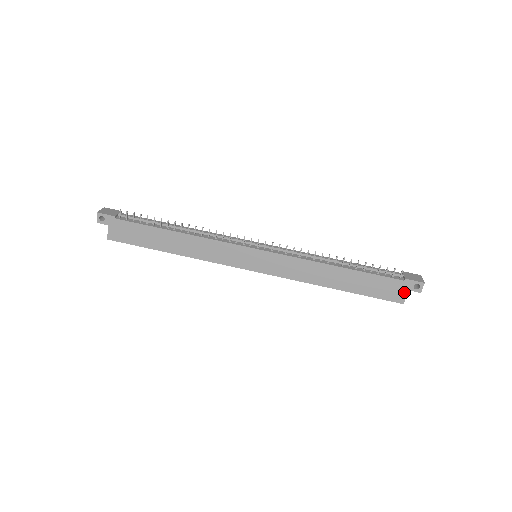
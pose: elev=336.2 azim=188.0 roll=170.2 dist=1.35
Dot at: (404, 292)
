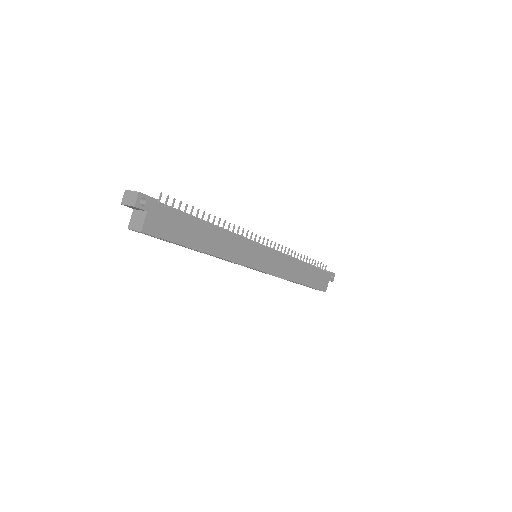
Dot at: (327, 282)
